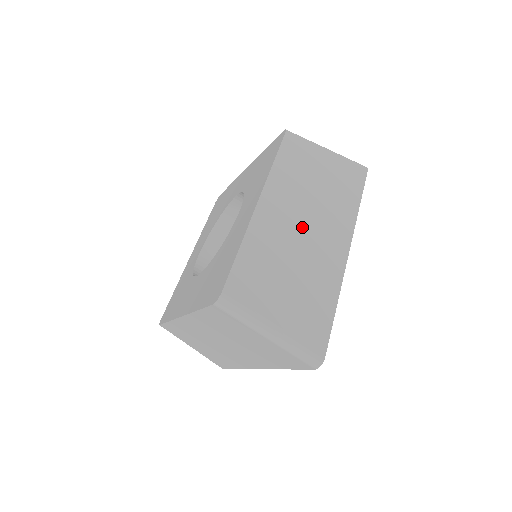
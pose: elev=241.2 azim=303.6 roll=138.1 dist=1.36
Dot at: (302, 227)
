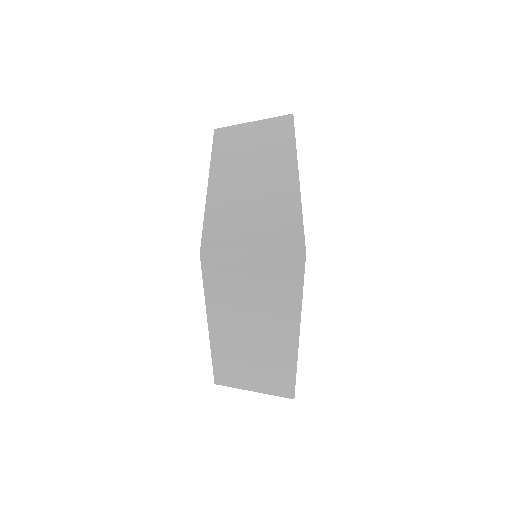
Dot at: (251, 336)
